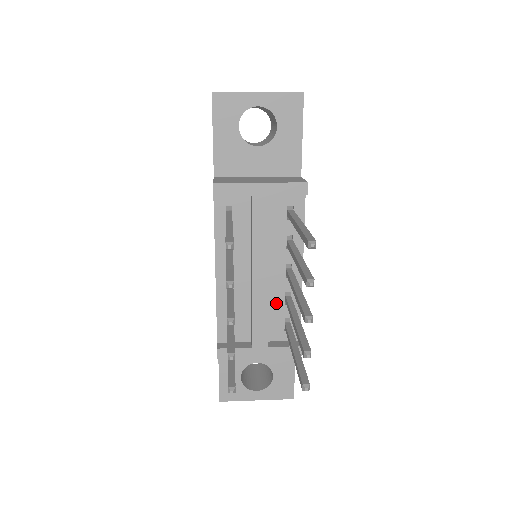
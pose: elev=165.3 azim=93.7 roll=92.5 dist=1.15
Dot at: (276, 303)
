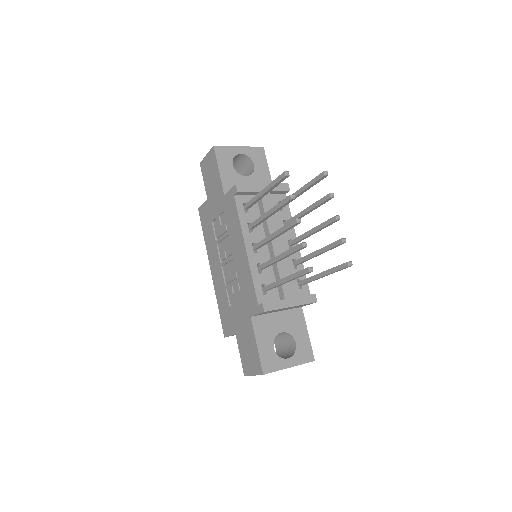
Dot at: (288, 268)
